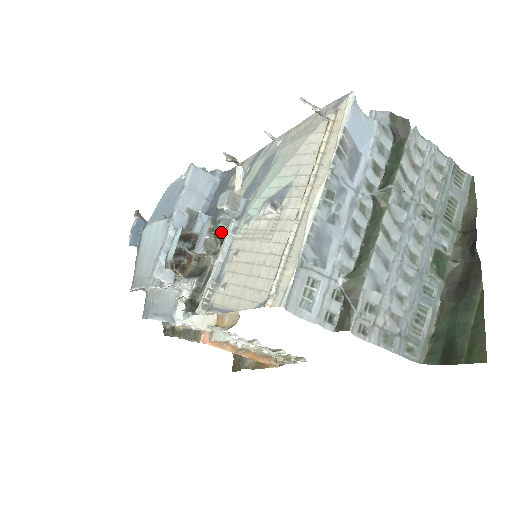
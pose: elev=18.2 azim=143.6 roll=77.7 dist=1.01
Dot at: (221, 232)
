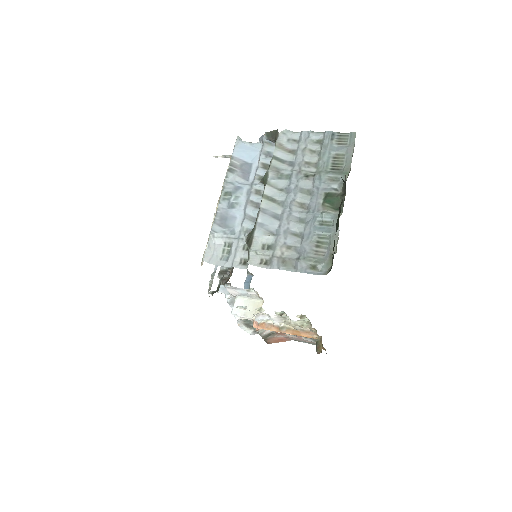
Dot at: occluded
